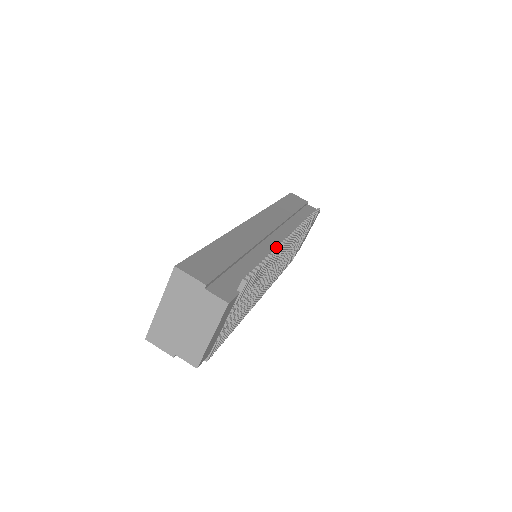
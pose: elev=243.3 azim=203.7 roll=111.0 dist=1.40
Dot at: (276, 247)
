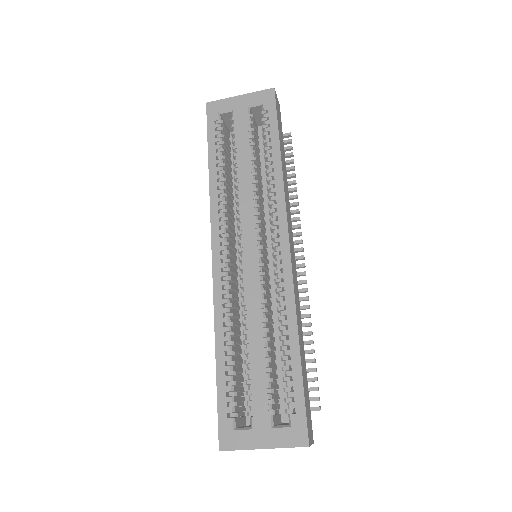
Dot at: (309, 308)
